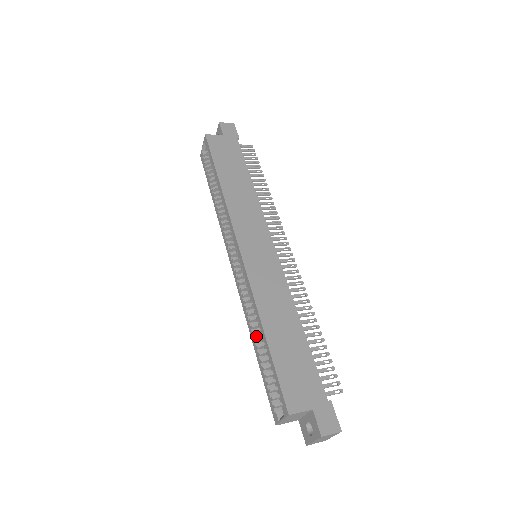
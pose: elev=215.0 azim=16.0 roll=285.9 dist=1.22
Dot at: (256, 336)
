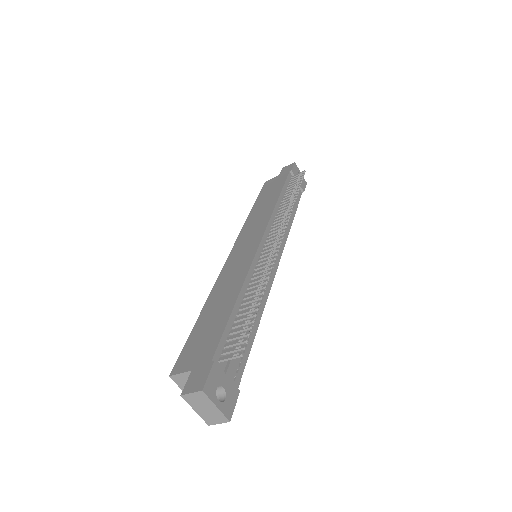
Dot at: occluded
